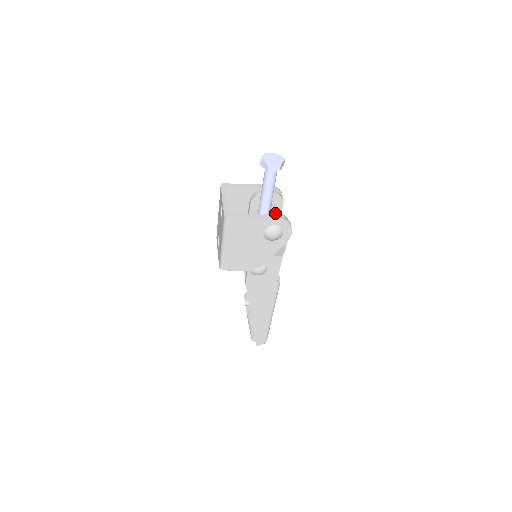
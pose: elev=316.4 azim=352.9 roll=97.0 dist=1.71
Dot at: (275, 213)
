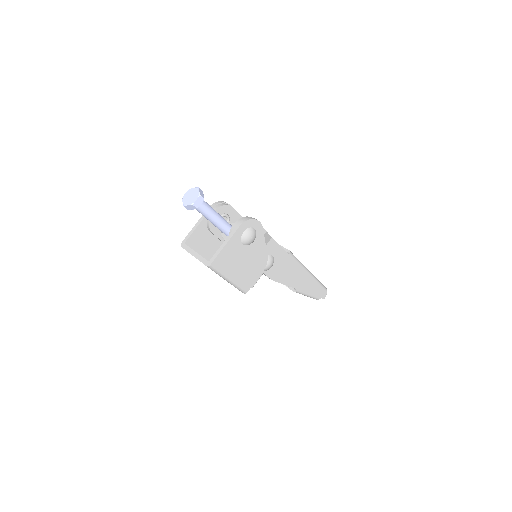
Dot at: (234, 224)
